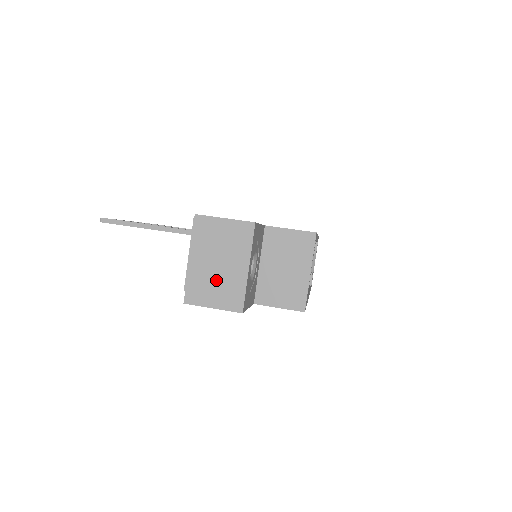
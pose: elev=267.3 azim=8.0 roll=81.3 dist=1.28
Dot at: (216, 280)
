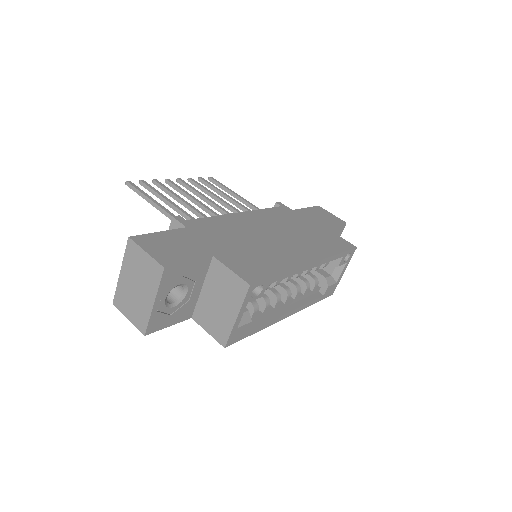
Dot at: (133, 299)
